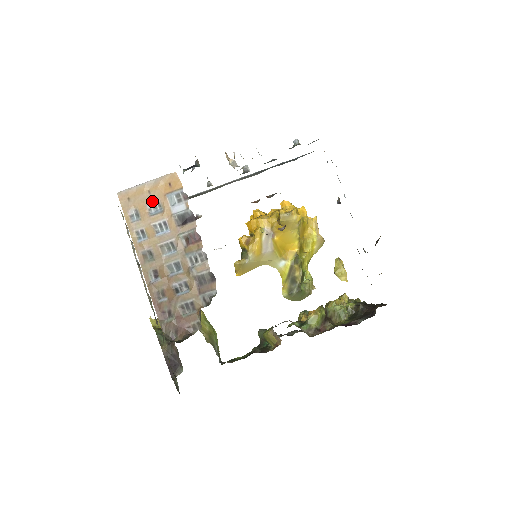
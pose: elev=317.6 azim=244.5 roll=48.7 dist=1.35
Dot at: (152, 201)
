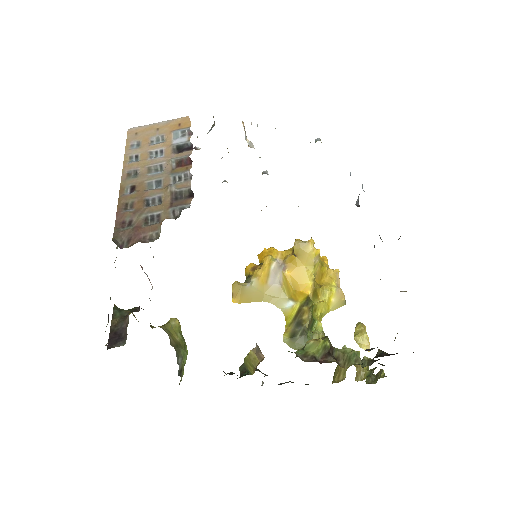
Dot at: (157, 135)
